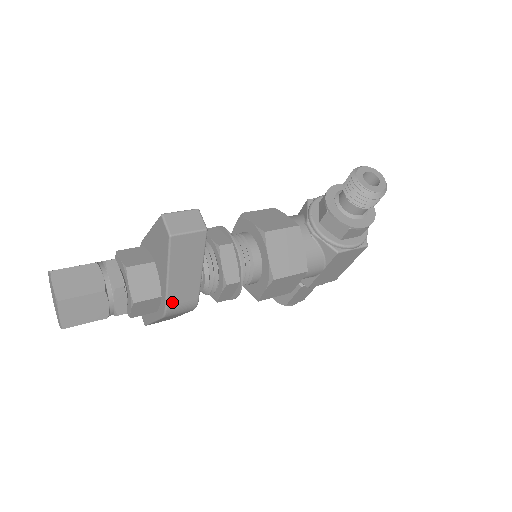
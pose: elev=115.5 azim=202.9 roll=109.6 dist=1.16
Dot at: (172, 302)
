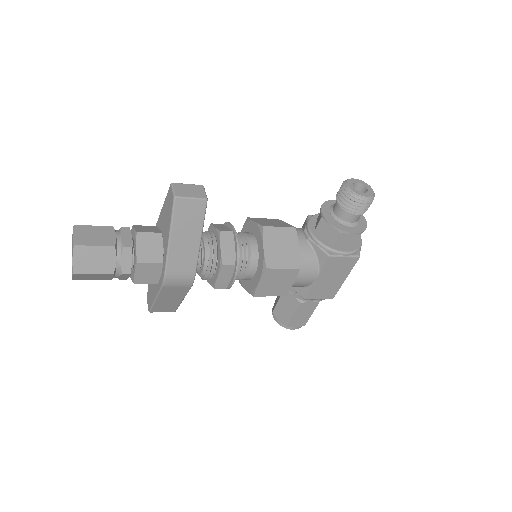
Dot at: (171, 268)
